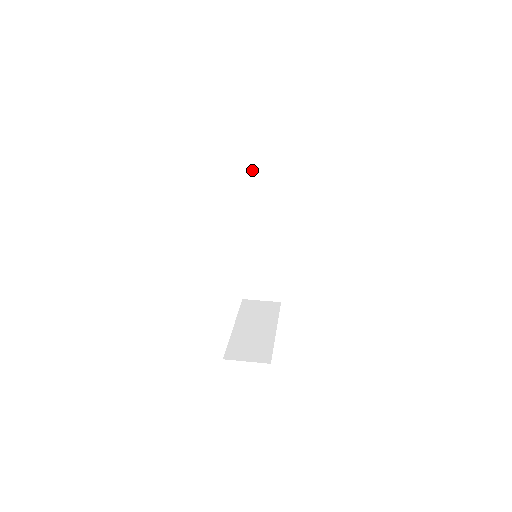
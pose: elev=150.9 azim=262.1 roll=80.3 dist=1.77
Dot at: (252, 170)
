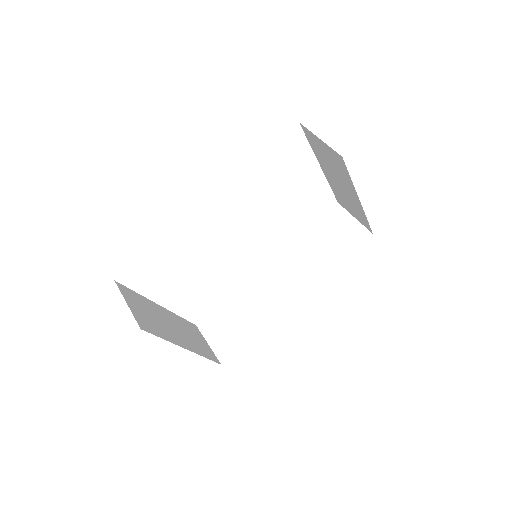
Dot at: (334, 219)
